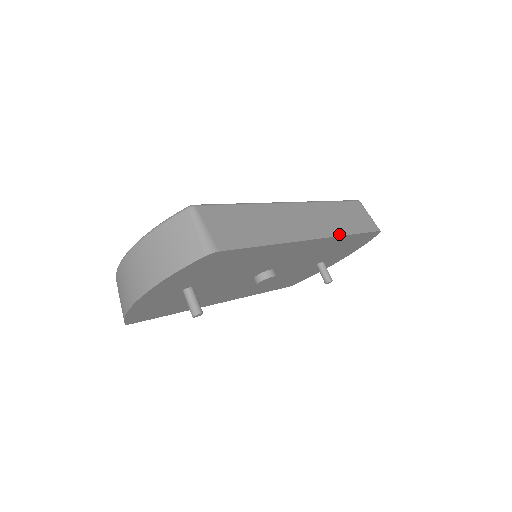
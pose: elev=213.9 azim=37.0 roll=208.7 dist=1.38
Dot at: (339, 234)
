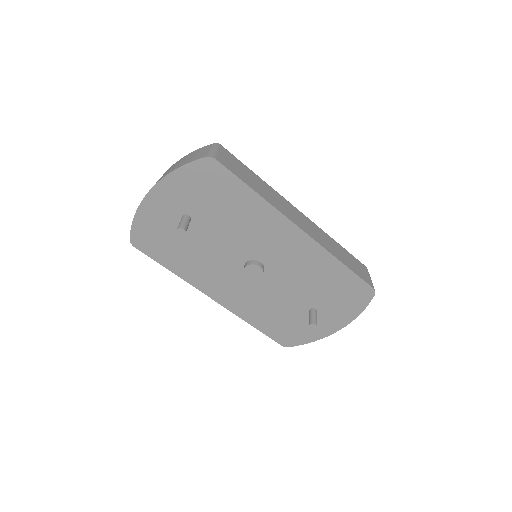
Dot at: (328, 250)
